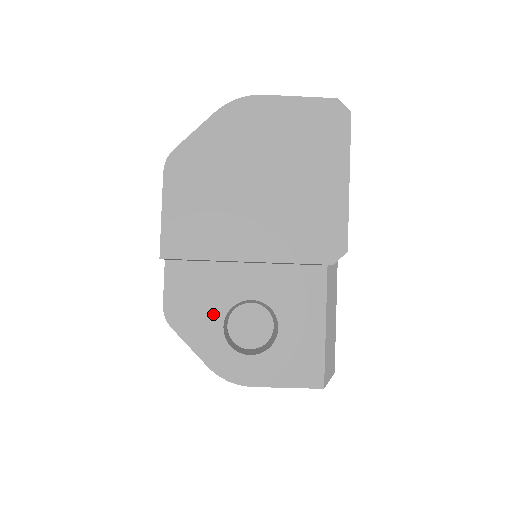
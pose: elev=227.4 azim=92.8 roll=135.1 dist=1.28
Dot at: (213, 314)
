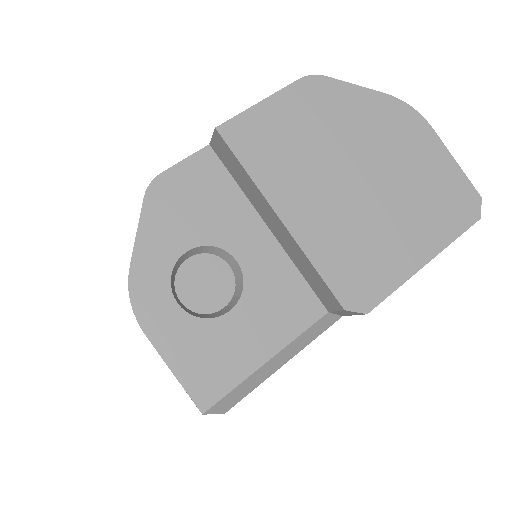
Dot at: (192, 231)
